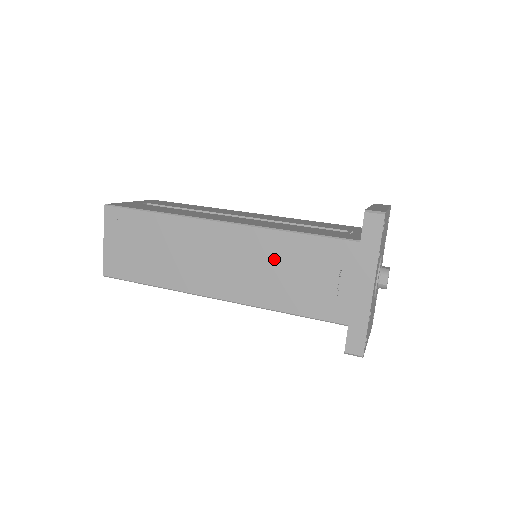
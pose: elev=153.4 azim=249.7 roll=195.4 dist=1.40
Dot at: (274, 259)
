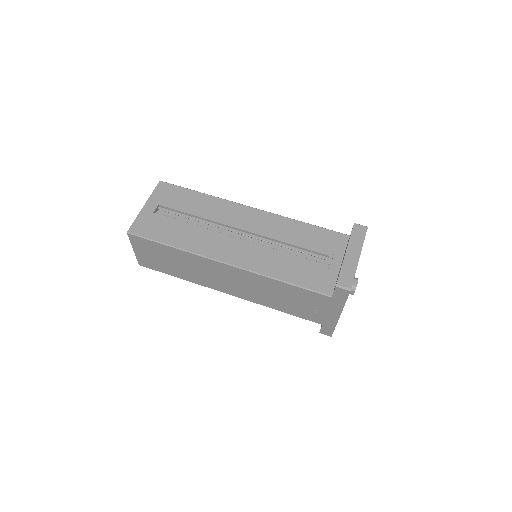
Dot at: (269, 289)
